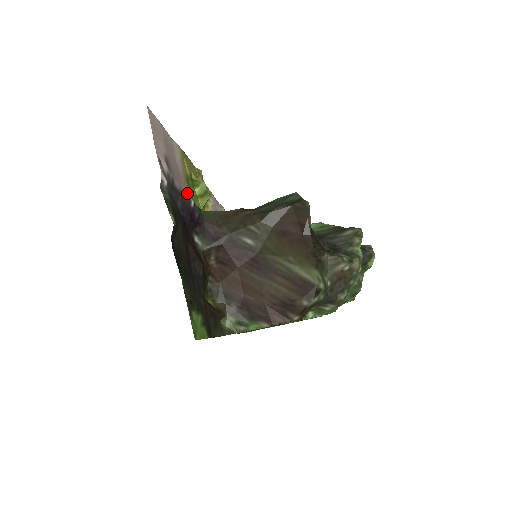
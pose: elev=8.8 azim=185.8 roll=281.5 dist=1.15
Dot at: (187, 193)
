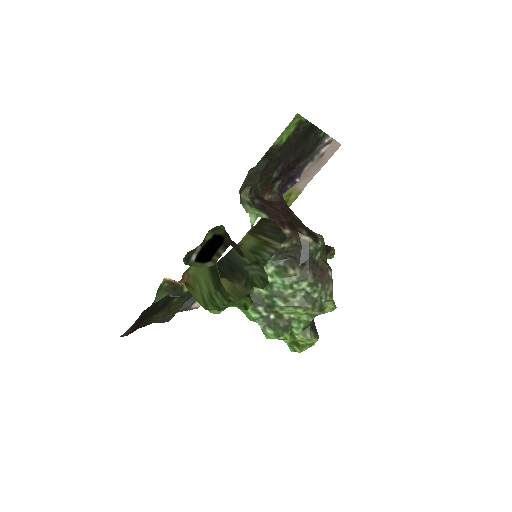
Dot at: occluded
